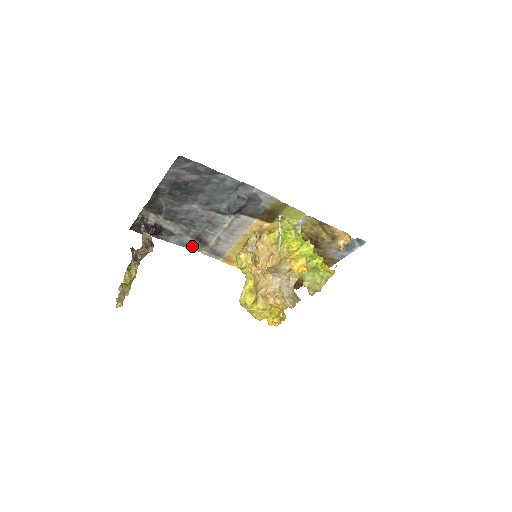
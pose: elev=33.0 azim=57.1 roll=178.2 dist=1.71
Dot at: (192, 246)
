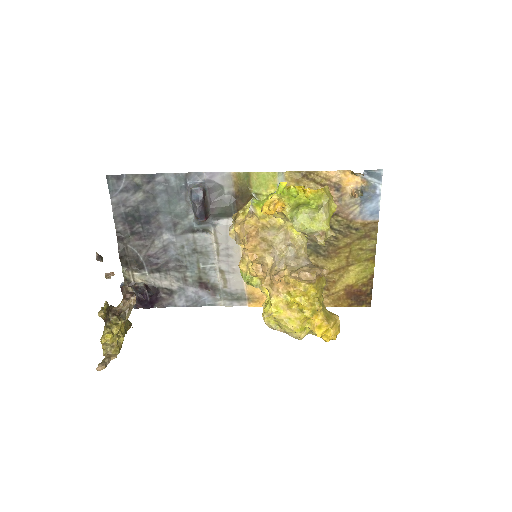
Dot at: (204, 300)
